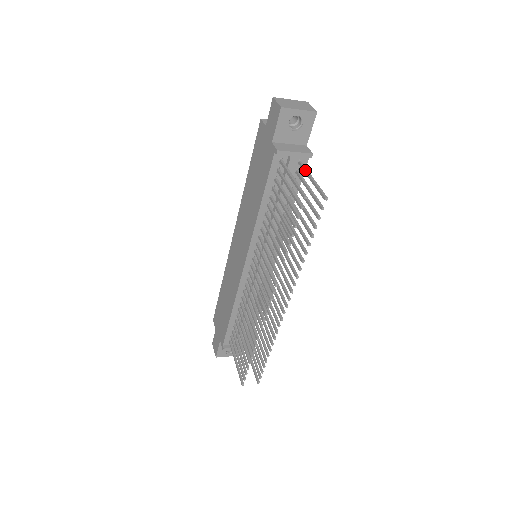
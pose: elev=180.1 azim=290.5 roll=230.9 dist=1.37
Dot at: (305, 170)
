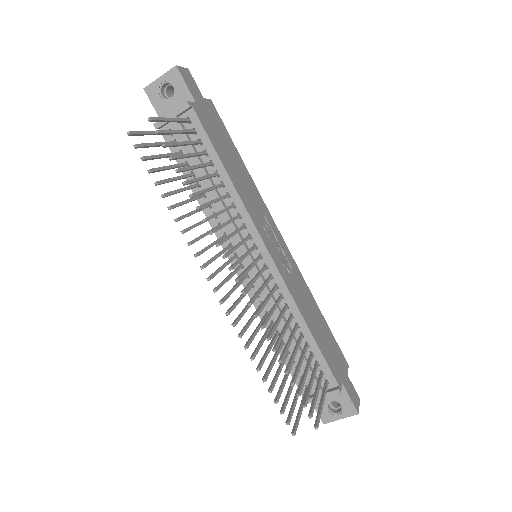
Dot at: occluded
